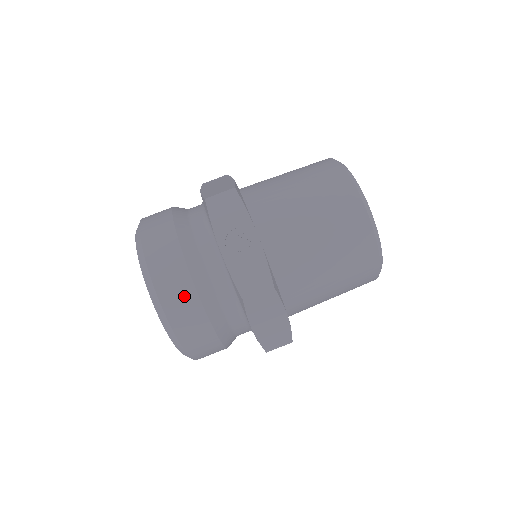
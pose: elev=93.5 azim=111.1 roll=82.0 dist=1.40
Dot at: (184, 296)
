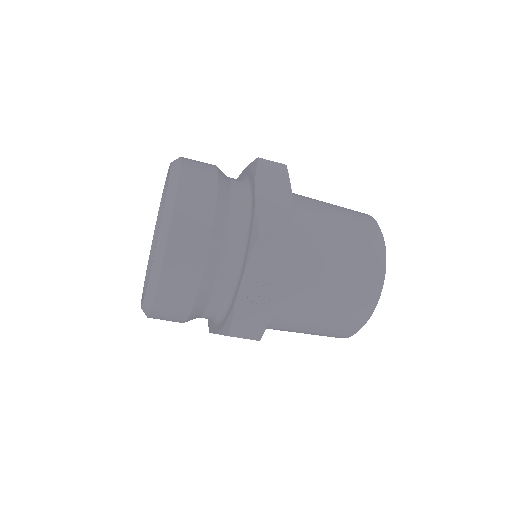
Dot at: (181, 299)
